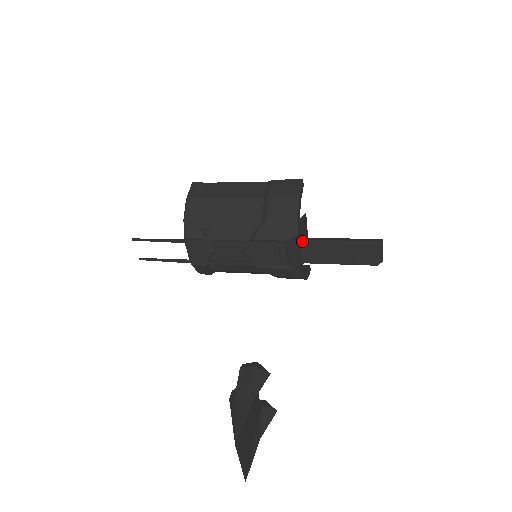
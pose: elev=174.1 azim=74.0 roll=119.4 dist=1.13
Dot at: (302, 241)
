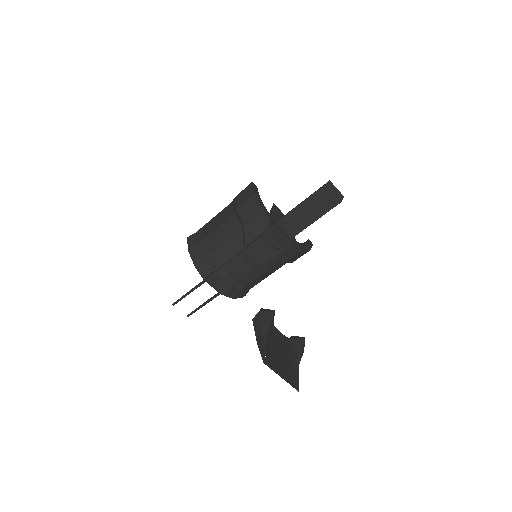
Dot at: (278, 223)
